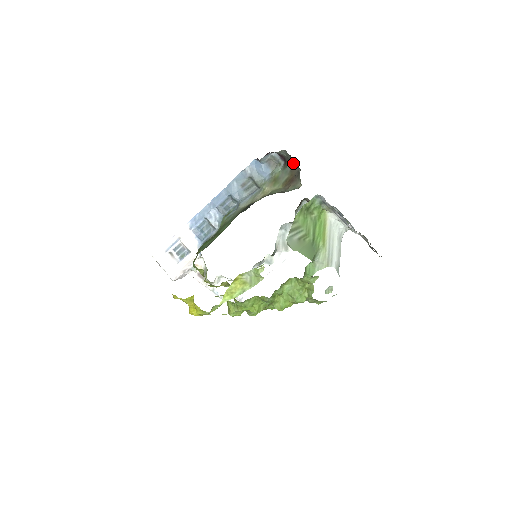
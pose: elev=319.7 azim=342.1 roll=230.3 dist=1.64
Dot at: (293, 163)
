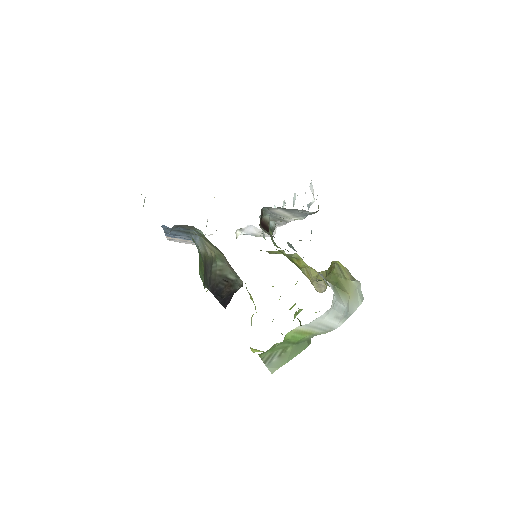
Dot at: occluded
